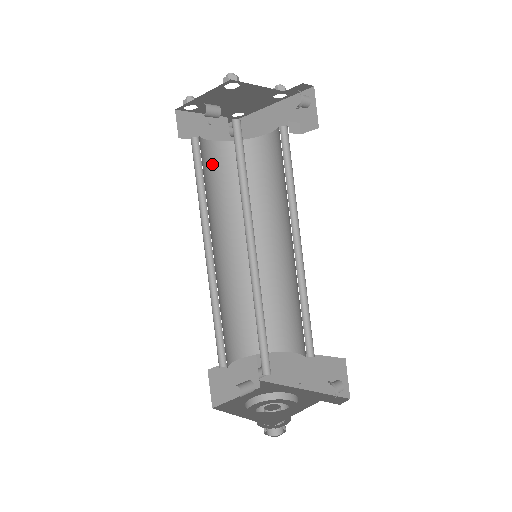
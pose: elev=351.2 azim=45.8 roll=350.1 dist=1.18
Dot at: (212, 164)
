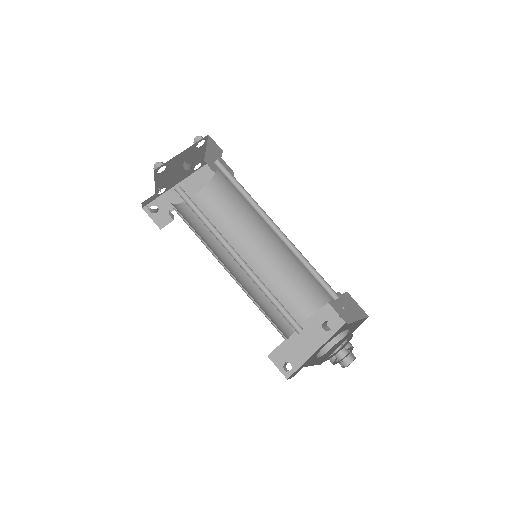
Dot at: occluded
